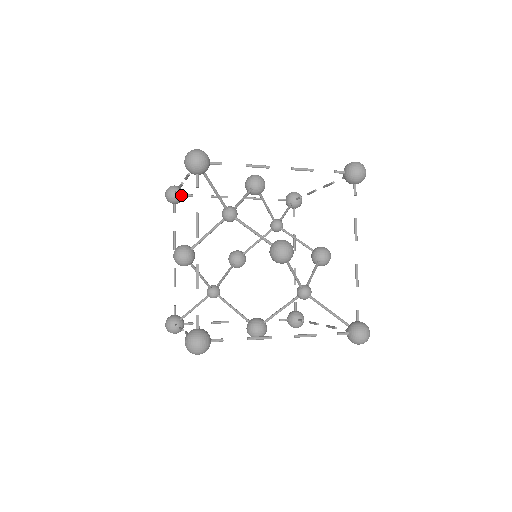
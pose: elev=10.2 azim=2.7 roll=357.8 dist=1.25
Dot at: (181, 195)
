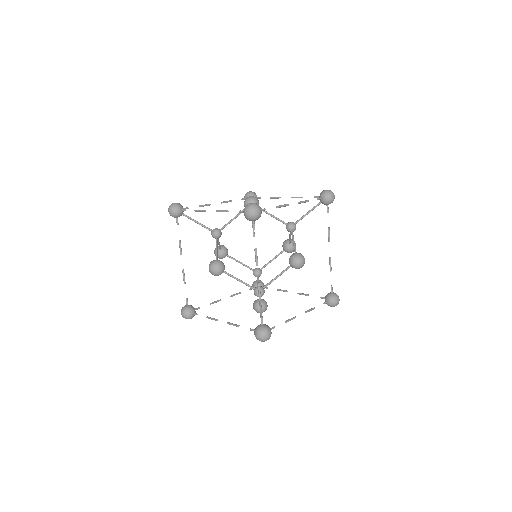
Dot at: (192, 306)
